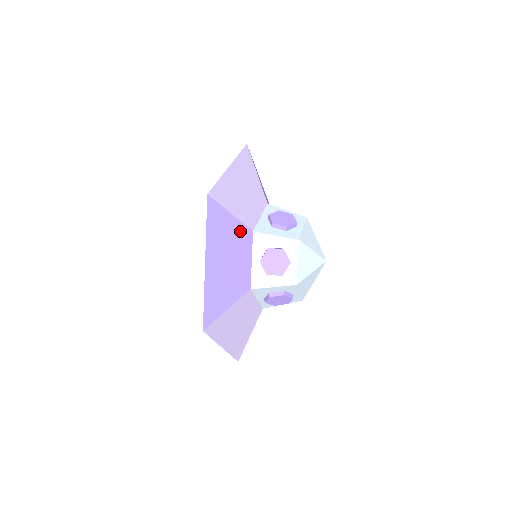
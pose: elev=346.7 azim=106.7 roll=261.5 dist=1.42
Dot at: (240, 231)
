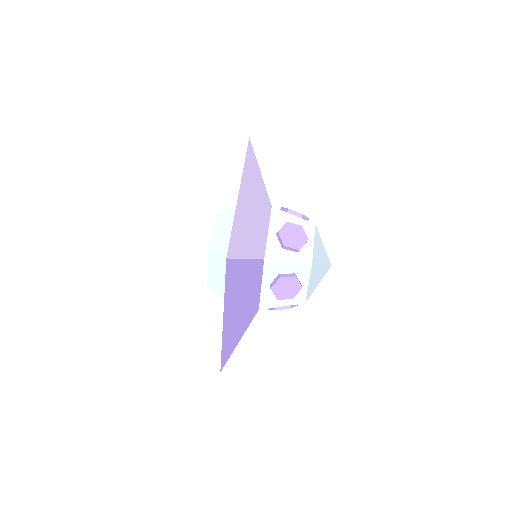
Dot at: (253, 268)
